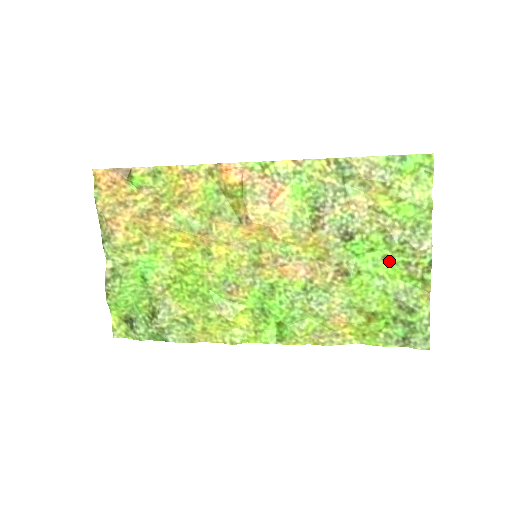
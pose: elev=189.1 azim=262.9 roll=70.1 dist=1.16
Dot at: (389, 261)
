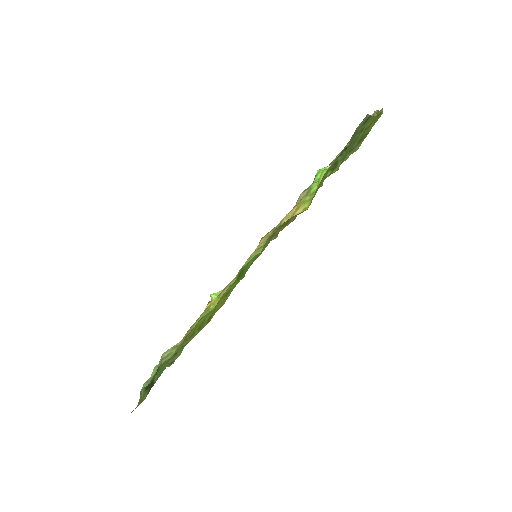
Dot at: occluded
